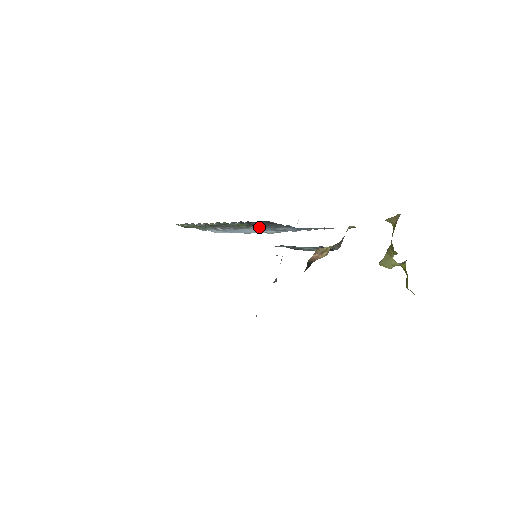
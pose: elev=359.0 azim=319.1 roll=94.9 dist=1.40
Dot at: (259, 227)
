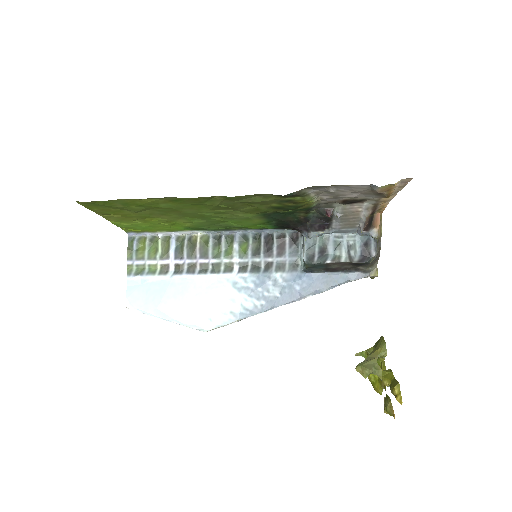
Dot at: (250, 268)
